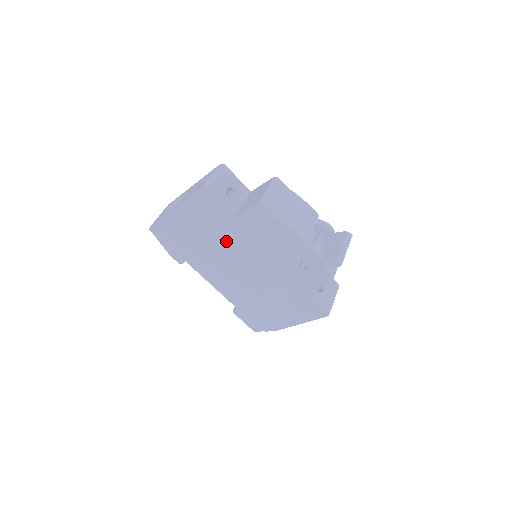
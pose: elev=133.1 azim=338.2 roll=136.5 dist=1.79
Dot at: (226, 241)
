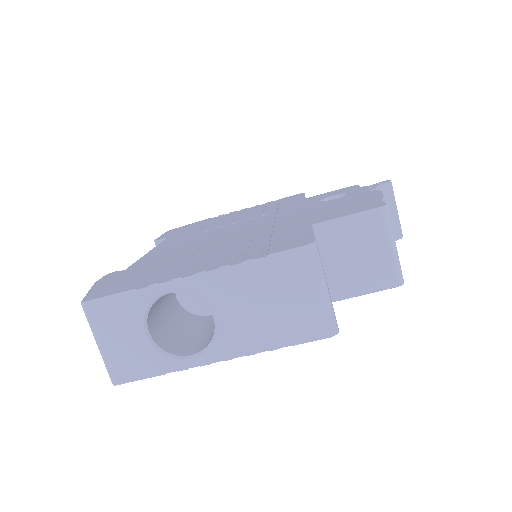
Dot at: occluded
